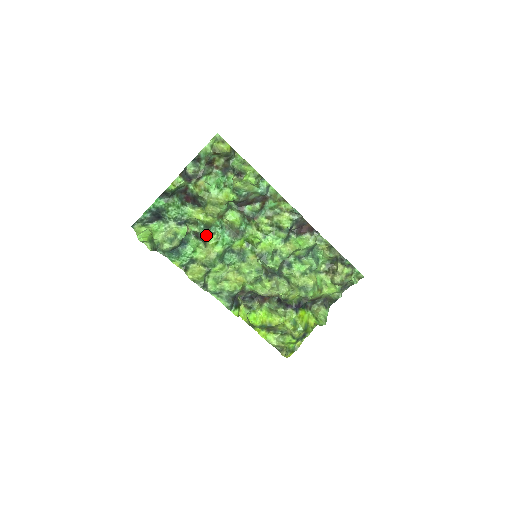
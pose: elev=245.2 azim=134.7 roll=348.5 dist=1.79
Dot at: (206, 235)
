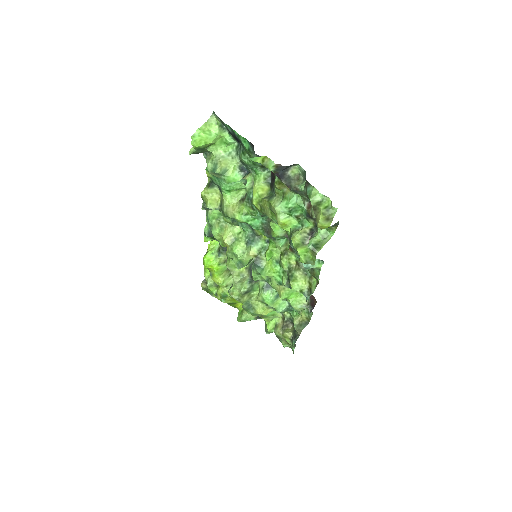
Dot at: (248, 200)
